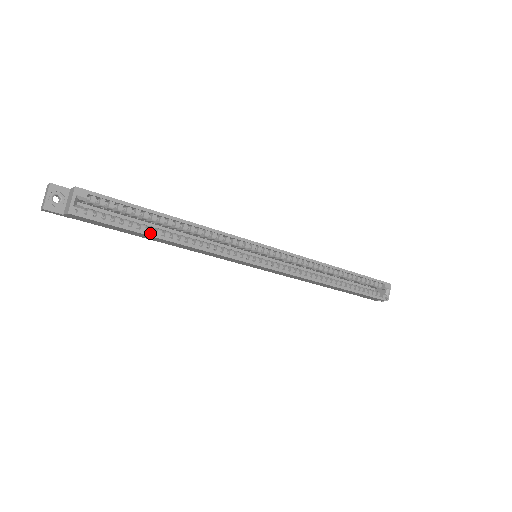
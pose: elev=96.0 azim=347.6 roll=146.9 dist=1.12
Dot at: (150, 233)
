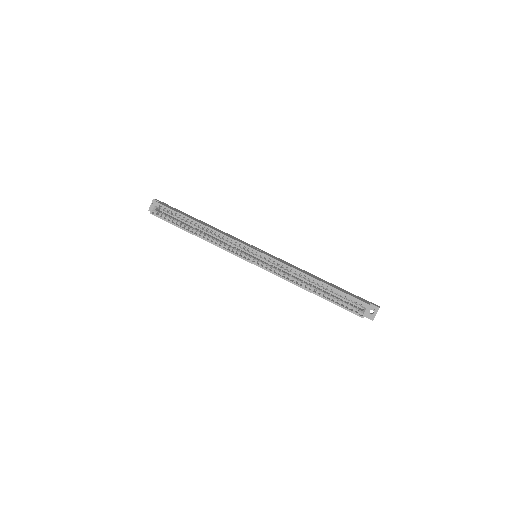
Dot at: (185, 229)
